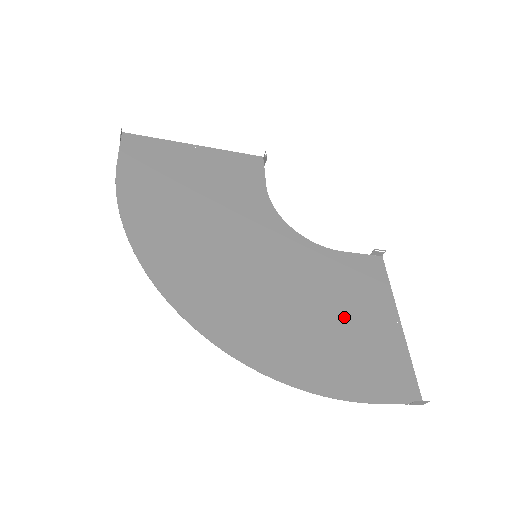
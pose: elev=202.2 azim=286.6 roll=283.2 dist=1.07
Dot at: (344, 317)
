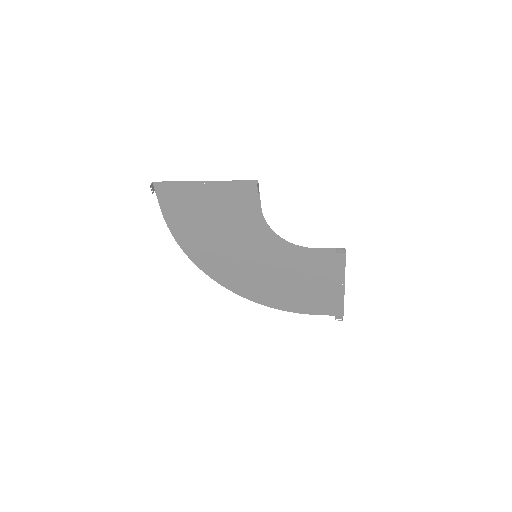
Dot at: (308, 283)
